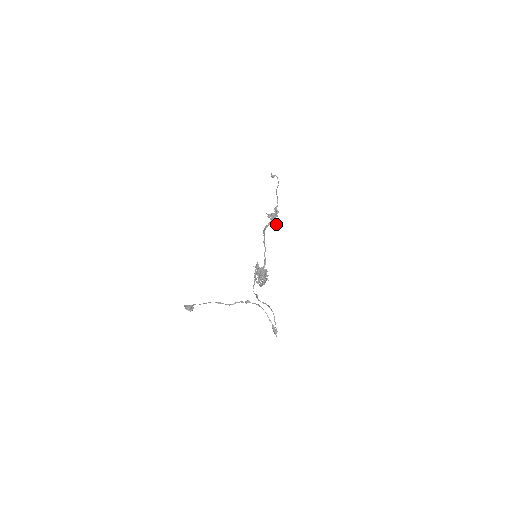
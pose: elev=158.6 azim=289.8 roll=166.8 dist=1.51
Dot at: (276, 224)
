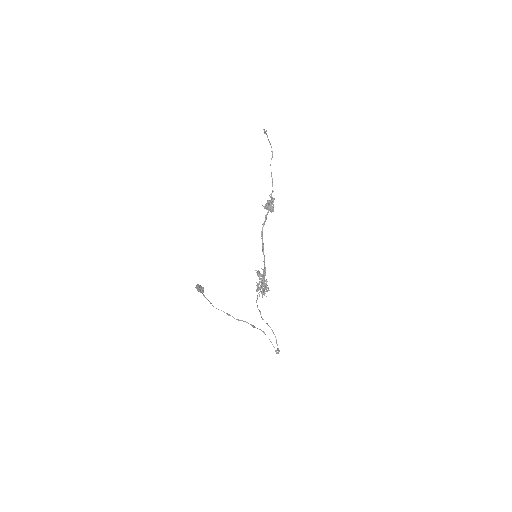
Dot at: occluded
